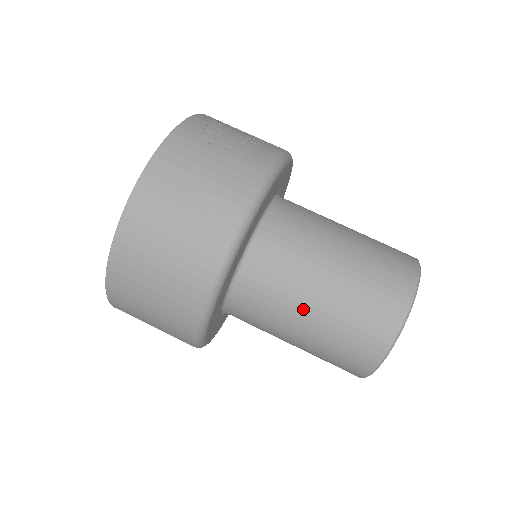
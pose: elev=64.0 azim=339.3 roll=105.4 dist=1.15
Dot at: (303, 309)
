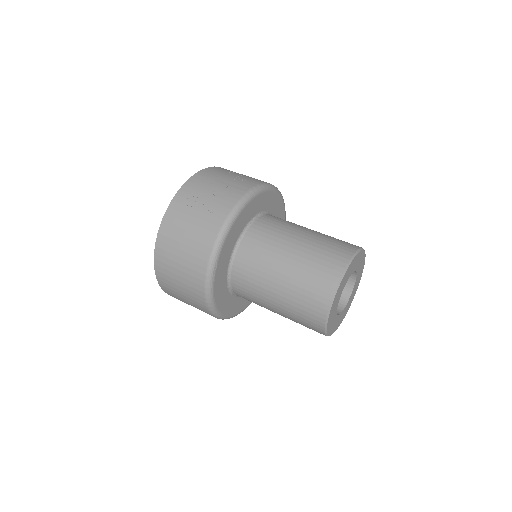
Dot at: (270, 298)
